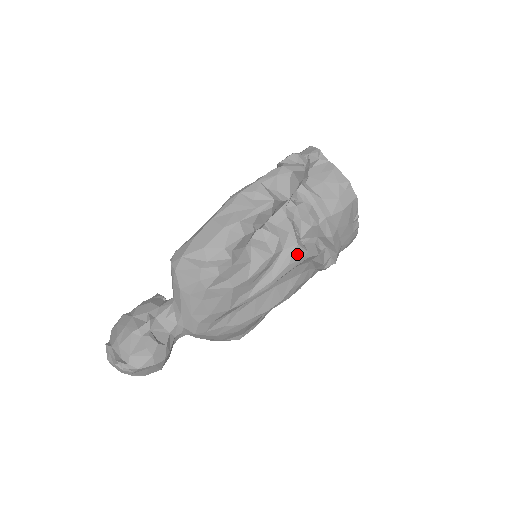
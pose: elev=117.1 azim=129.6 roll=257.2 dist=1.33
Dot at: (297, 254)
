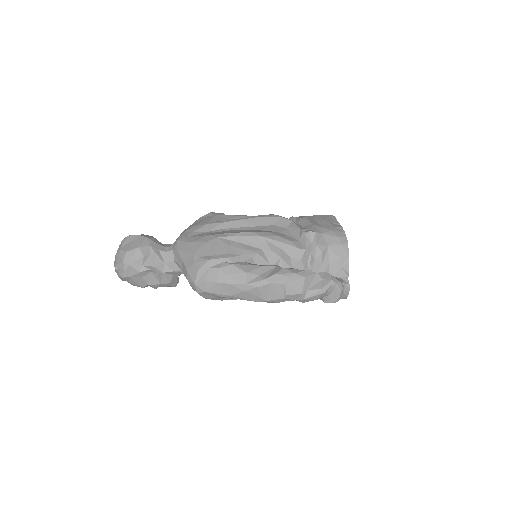
Dot at: occluded
